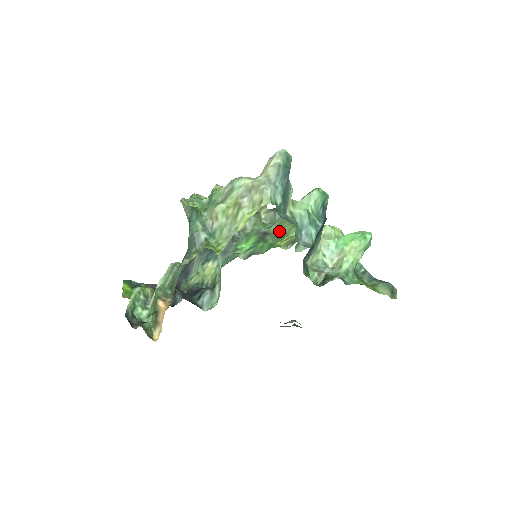
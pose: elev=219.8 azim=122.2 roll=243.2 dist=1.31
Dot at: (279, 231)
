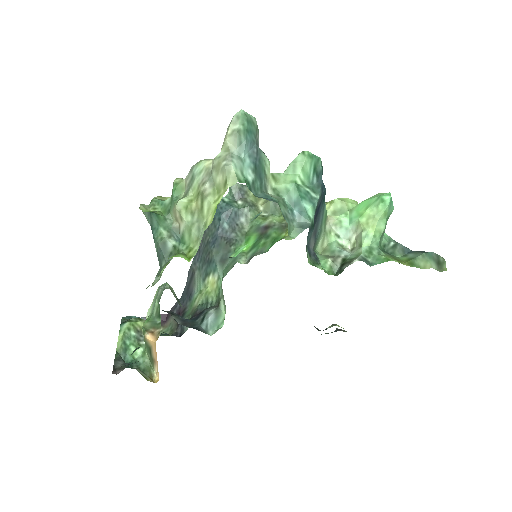
Dot at: (283, 221)
